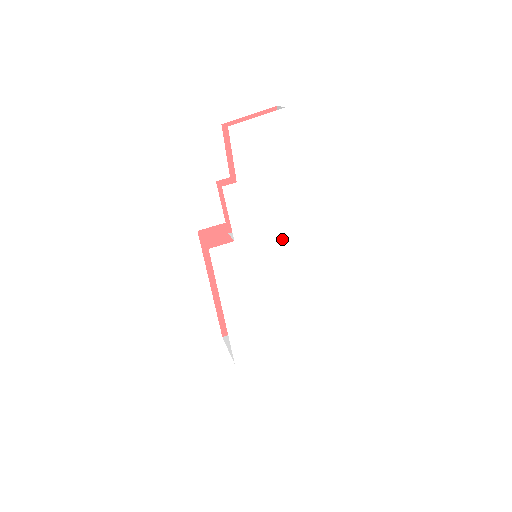
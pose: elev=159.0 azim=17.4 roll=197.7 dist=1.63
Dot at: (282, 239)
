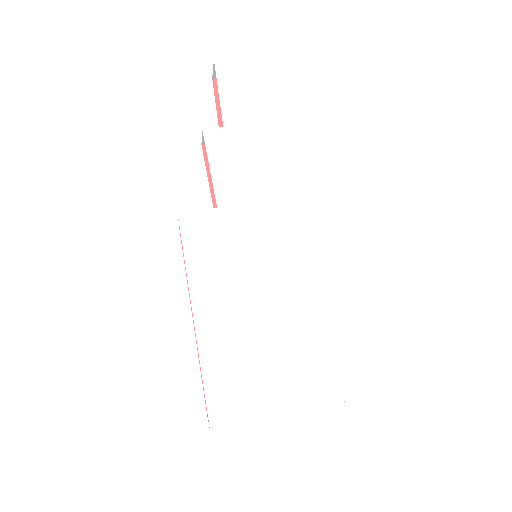
Dot at: (290, 215)
